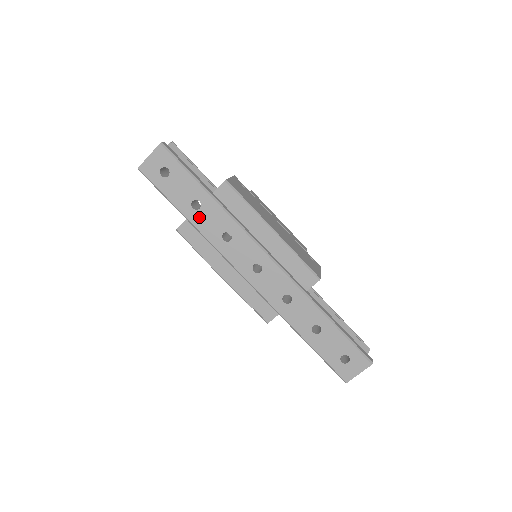
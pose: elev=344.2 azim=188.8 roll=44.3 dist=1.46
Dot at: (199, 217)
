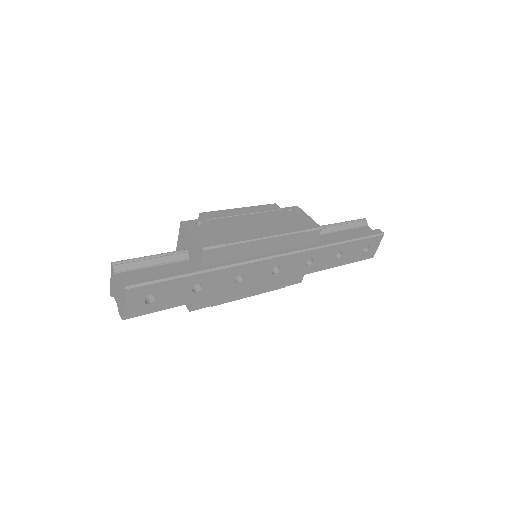
Dot at: (207, 291)
